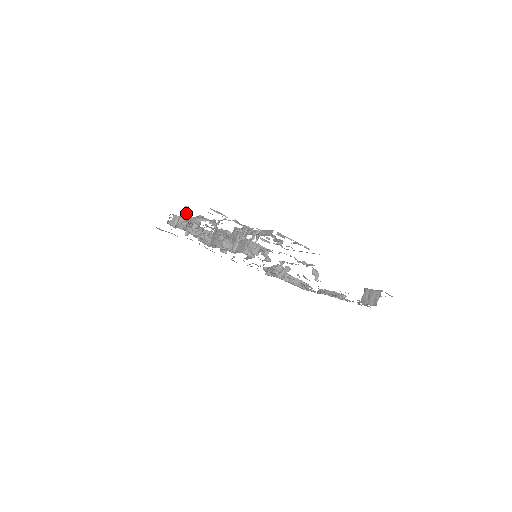
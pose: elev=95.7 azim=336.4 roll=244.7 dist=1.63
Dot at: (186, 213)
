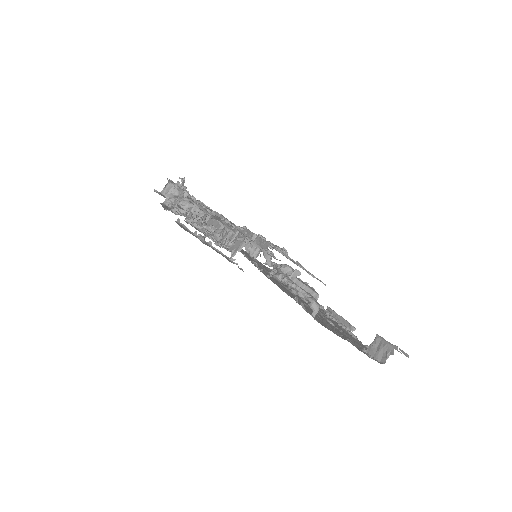
Dot at: (178, 187)
